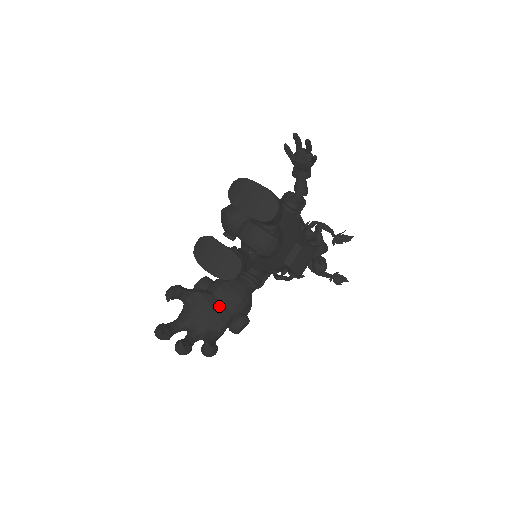
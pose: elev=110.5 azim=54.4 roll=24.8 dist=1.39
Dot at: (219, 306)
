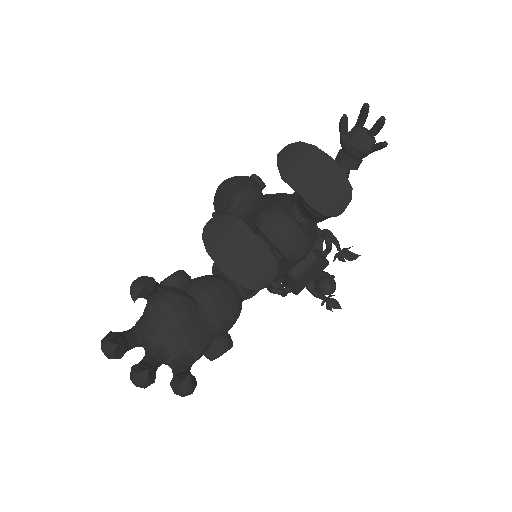
Dot at: (201, 318)
